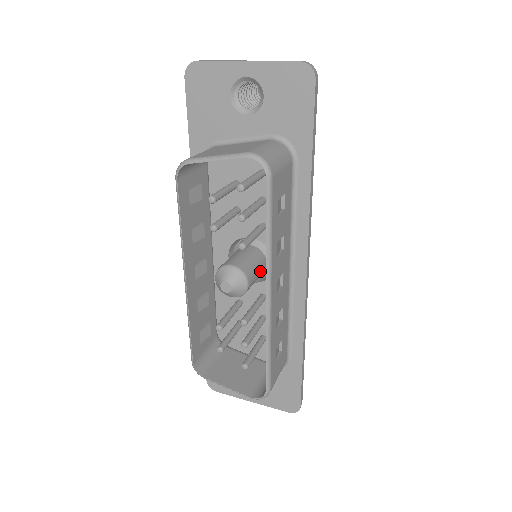
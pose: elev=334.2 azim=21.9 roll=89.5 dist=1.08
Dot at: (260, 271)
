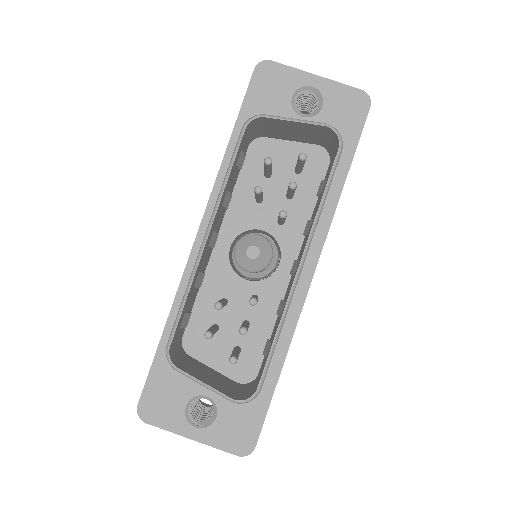
Dot at: occluded
